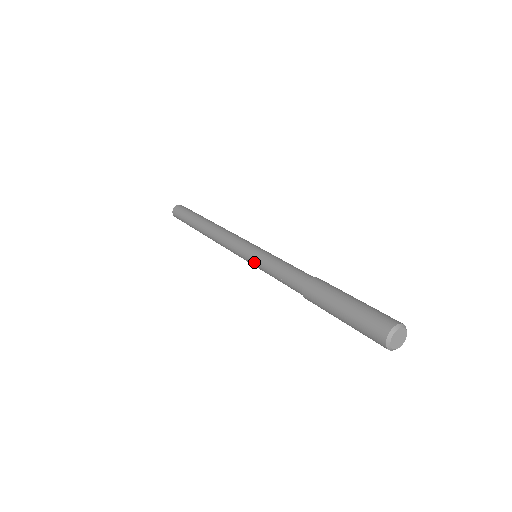
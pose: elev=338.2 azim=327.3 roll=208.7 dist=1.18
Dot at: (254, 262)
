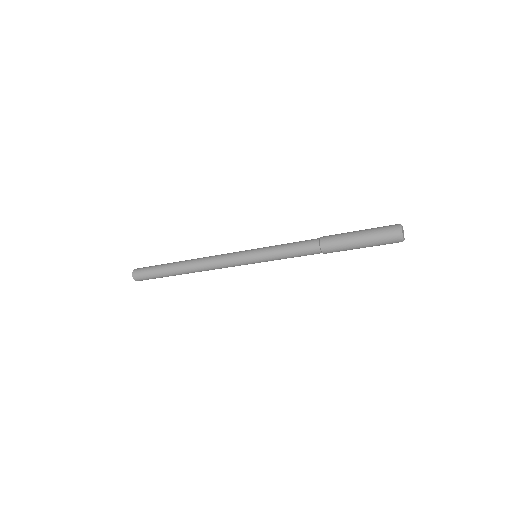
Dot at: (262, 248)
